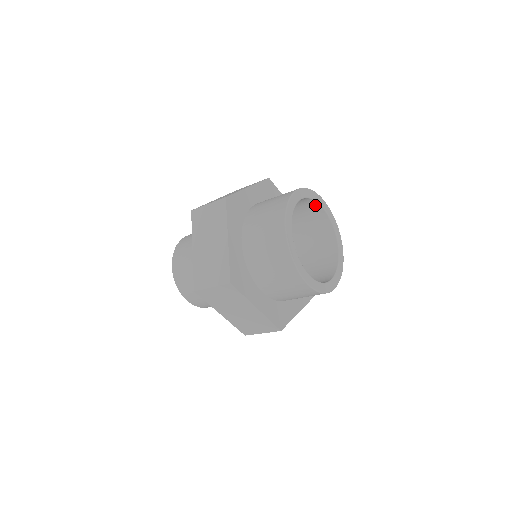
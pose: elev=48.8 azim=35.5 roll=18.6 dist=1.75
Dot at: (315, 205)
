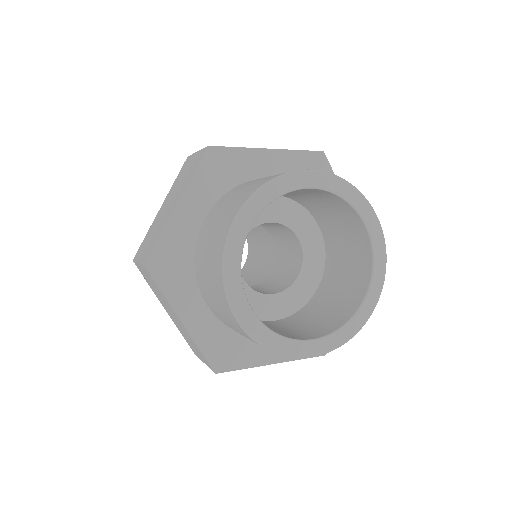
Dot at: (291, 191)
